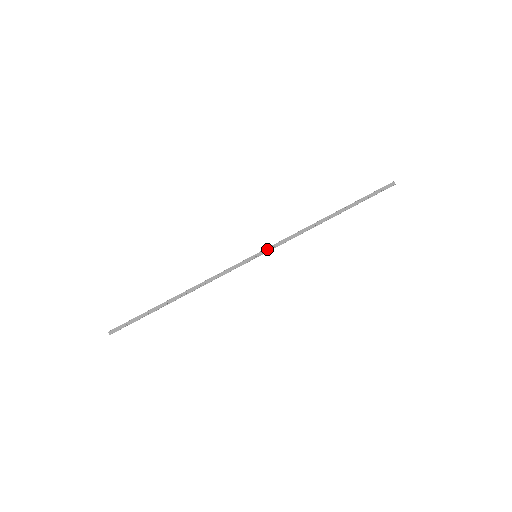
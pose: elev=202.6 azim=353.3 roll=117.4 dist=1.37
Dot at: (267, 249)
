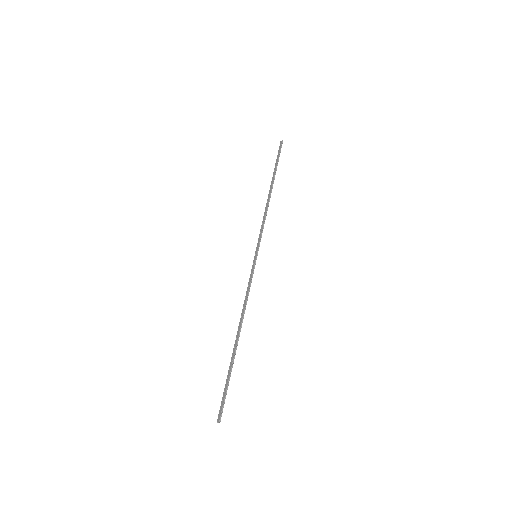
Dot at: (257, 245)
